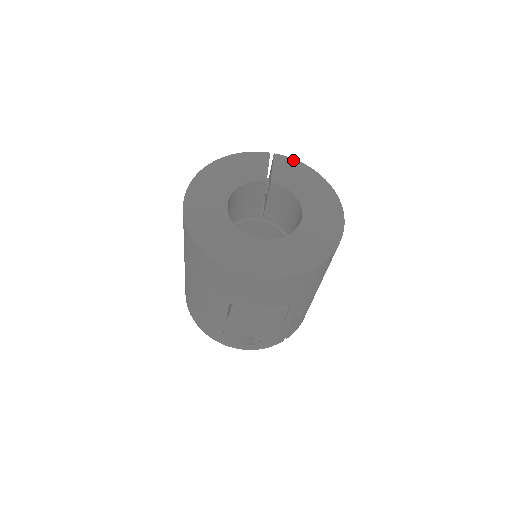
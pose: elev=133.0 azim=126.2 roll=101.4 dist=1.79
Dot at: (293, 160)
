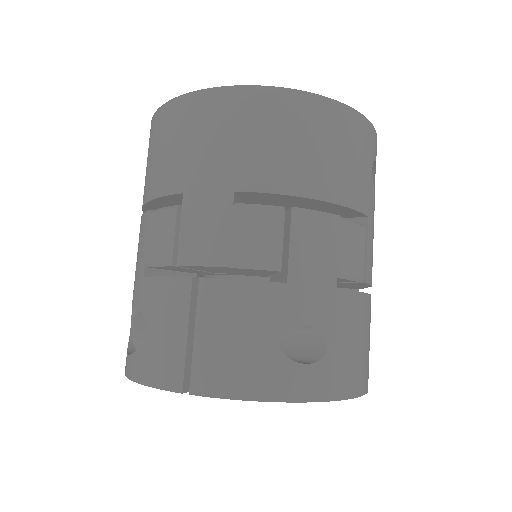
Dot at: occluded
